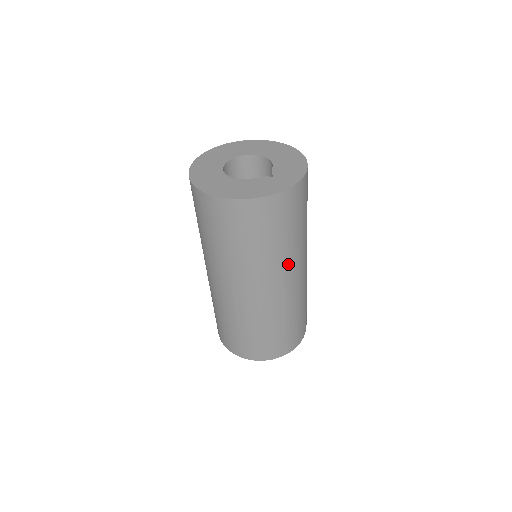
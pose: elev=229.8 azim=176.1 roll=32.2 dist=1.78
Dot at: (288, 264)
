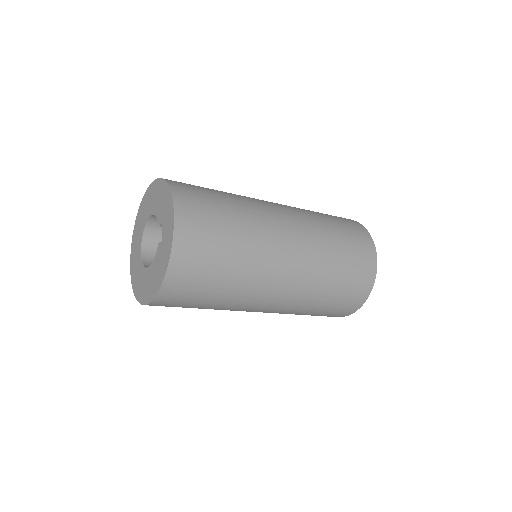
Dot at: (264, 261)
